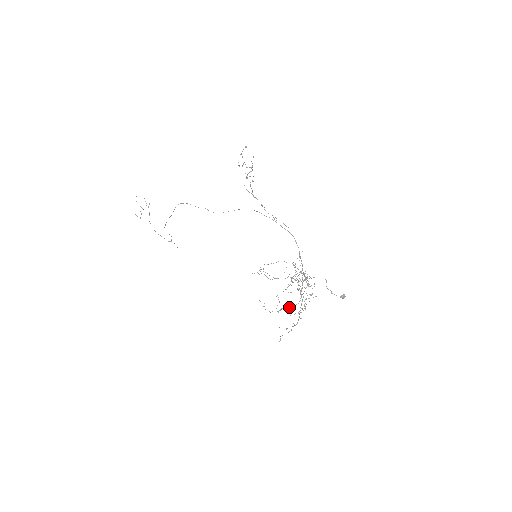
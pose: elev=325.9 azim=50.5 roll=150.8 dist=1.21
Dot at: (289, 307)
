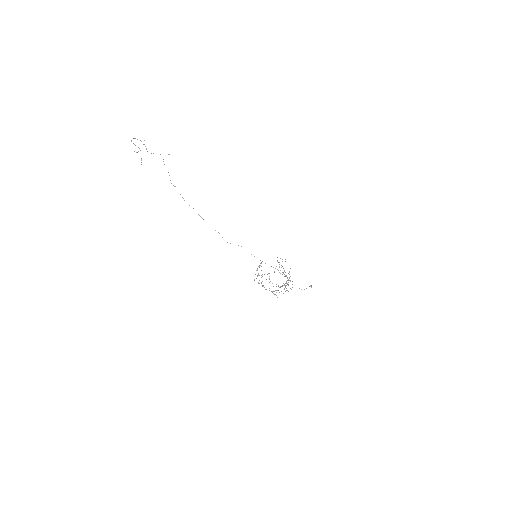
Dot at: occluded
